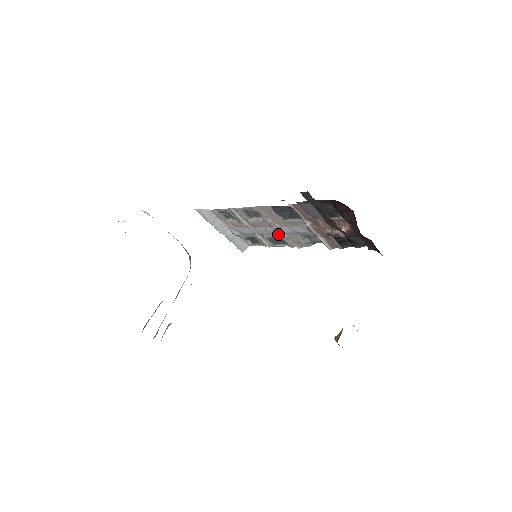
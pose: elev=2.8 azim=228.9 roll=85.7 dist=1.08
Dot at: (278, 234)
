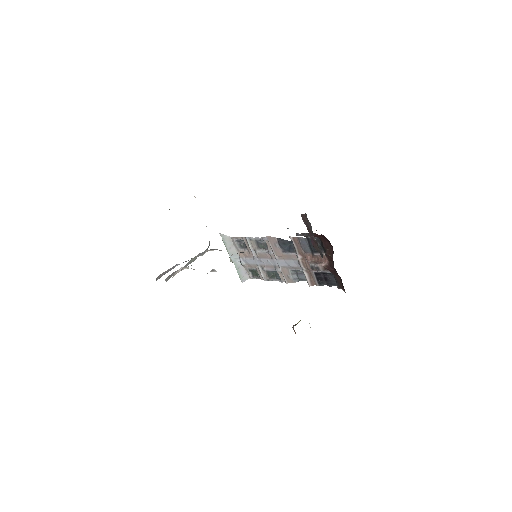
Dot at: (275, 267)
